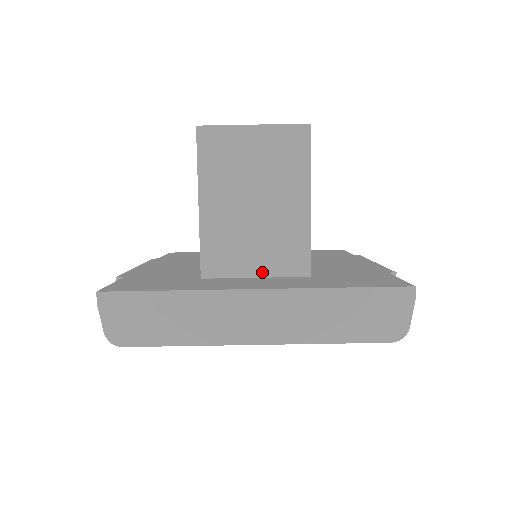
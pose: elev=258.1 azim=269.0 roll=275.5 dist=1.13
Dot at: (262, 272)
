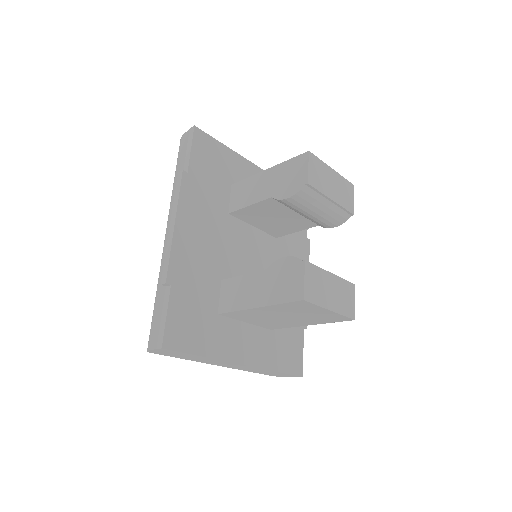
Dot at: (251, 323)
